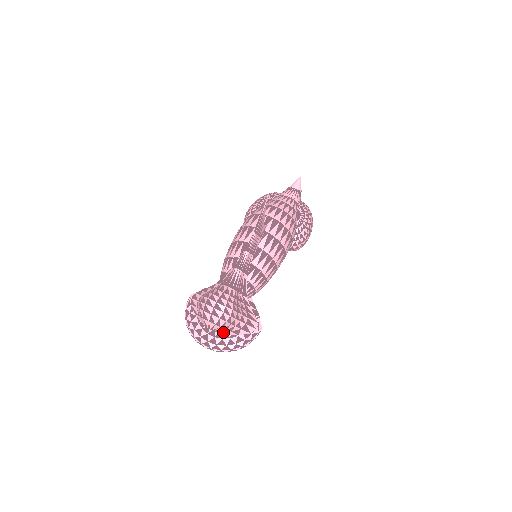
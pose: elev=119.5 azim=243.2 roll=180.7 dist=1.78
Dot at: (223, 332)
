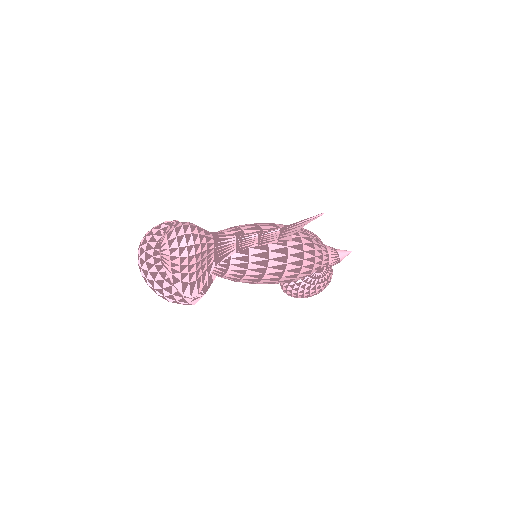
Dot at: (166, 266)
